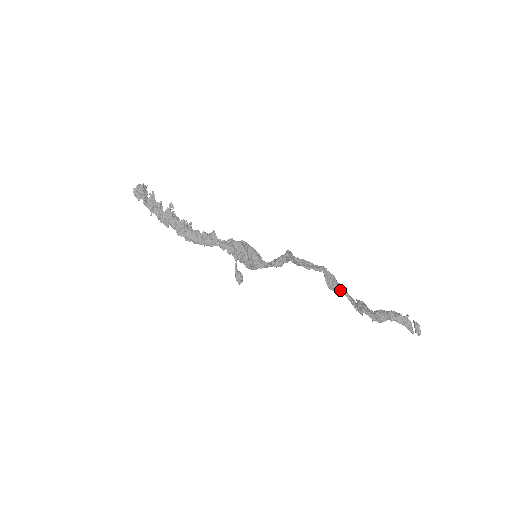
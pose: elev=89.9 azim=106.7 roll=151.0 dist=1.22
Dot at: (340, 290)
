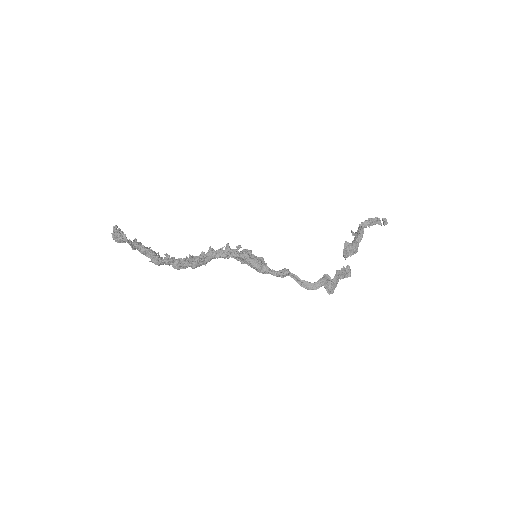
Dot at: (336, 284)
